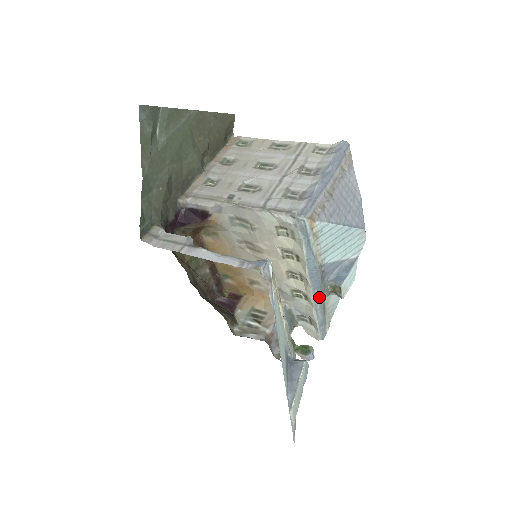
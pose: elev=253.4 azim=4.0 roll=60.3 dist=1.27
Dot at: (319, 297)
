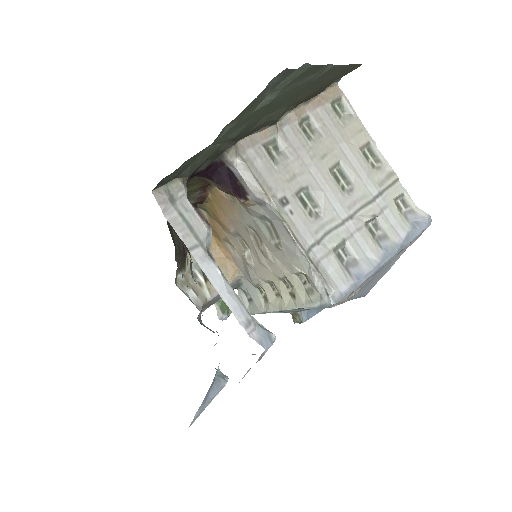
Dot at: (278, 312)
